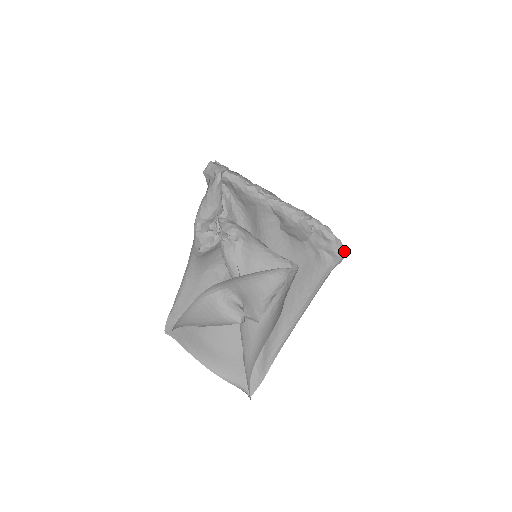
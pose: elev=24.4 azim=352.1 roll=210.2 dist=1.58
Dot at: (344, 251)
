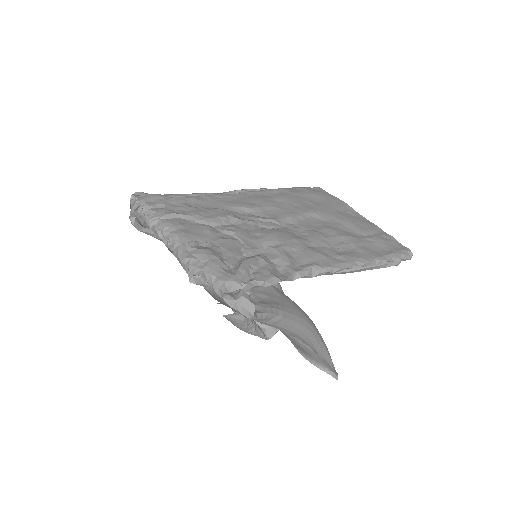
Dot at: (248, 314)
